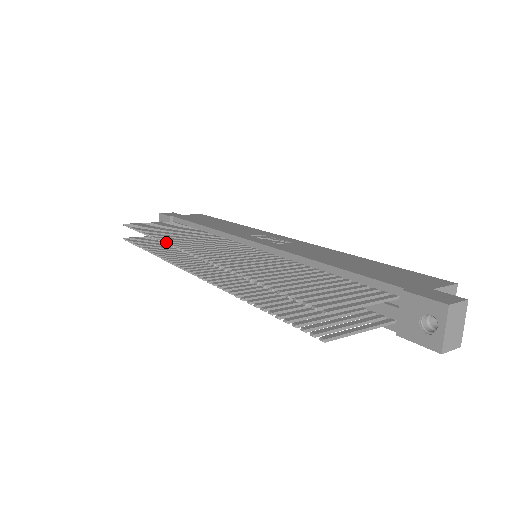
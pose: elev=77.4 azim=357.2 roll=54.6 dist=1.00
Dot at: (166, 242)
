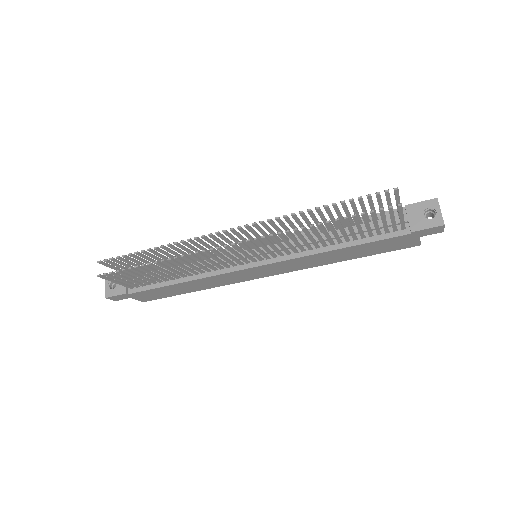
Dot at: occluded
